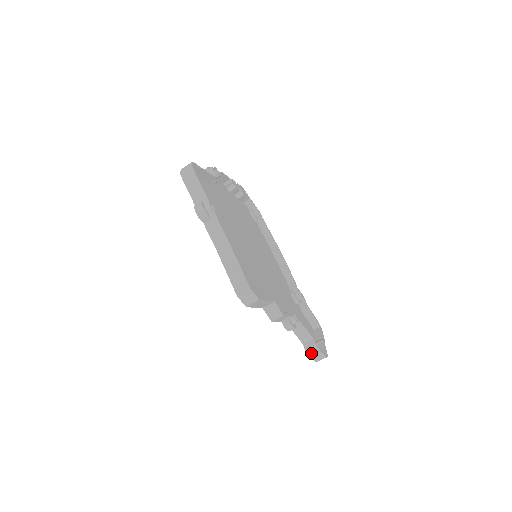
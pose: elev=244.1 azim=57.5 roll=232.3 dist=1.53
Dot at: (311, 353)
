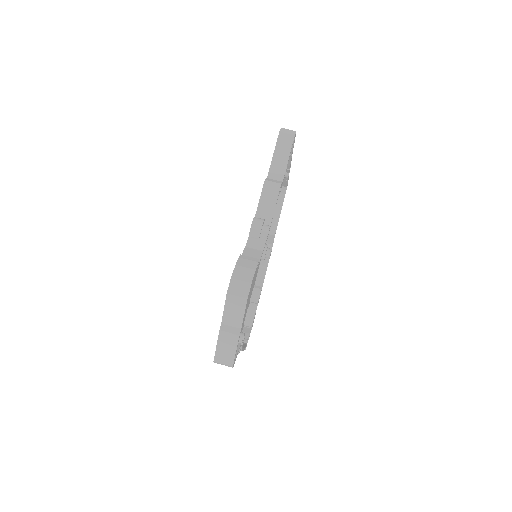
Dot at: (242, 261)
